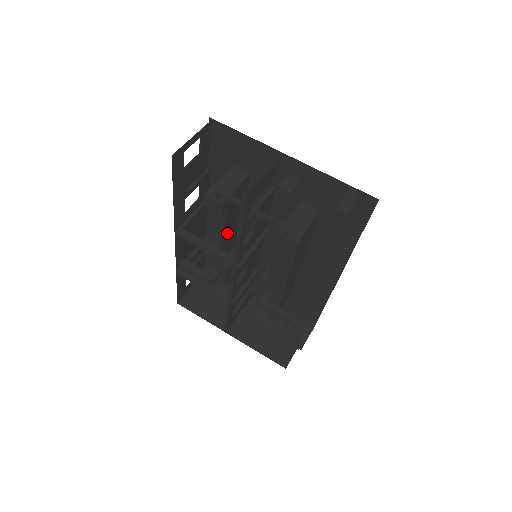
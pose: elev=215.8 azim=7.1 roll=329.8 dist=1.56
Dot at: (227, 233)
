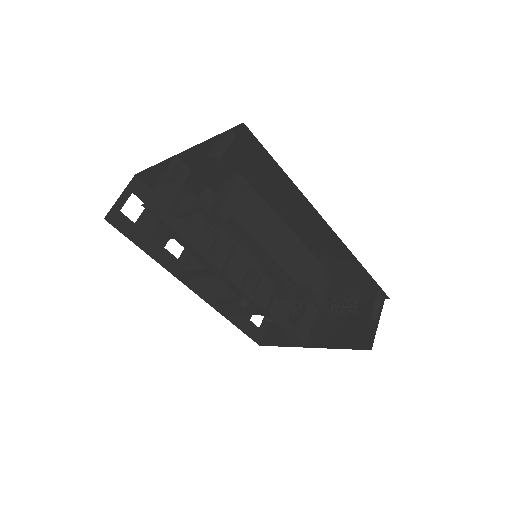
Dot at: occluded
